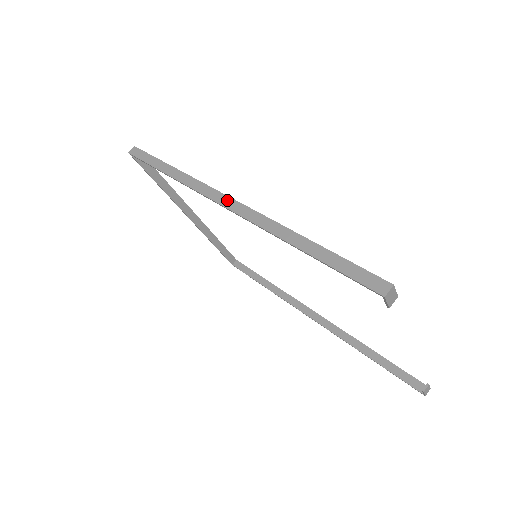
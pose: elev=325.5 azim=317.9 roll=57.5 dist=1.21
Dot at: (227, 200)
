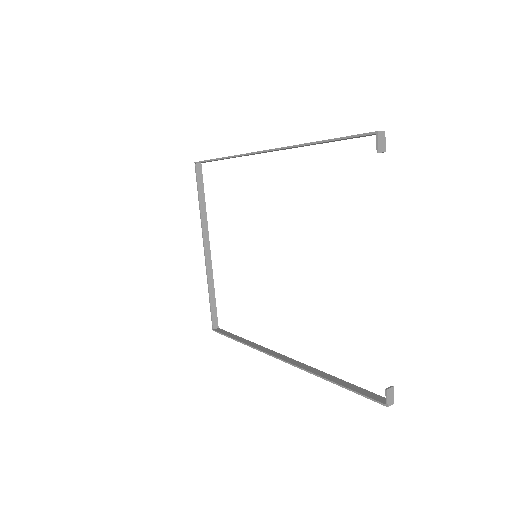
Dot at: occluded
